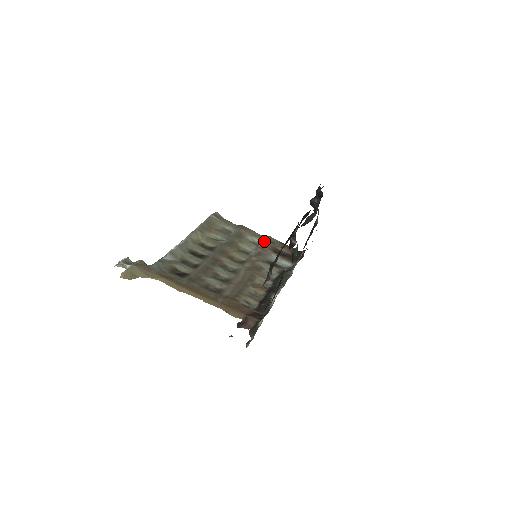
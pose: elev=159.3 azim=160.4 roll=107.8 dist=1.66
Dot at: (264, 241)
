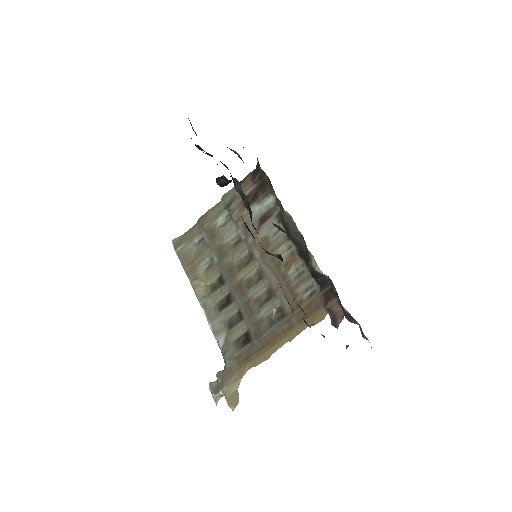
Dot at: (229, 210)
